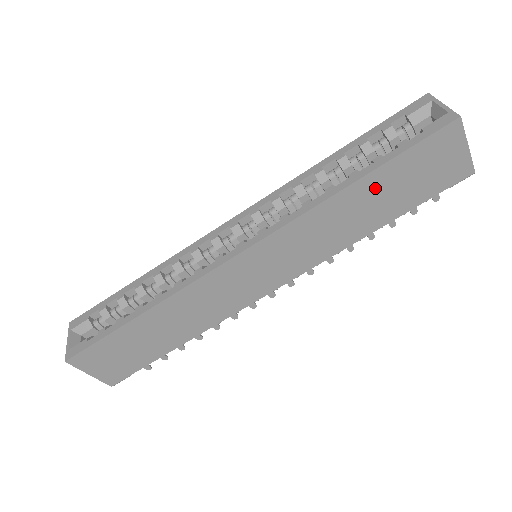
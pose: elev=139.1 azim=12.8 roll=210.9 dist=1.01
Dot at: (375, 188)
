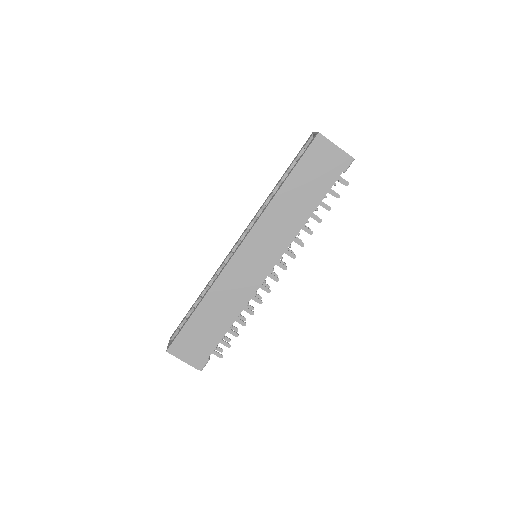
Dot at: (295, 187)
